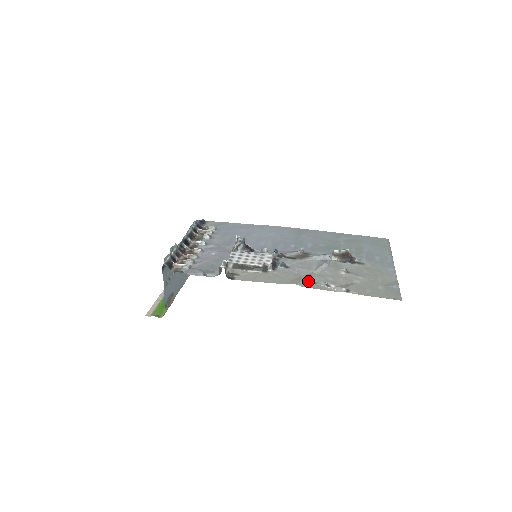
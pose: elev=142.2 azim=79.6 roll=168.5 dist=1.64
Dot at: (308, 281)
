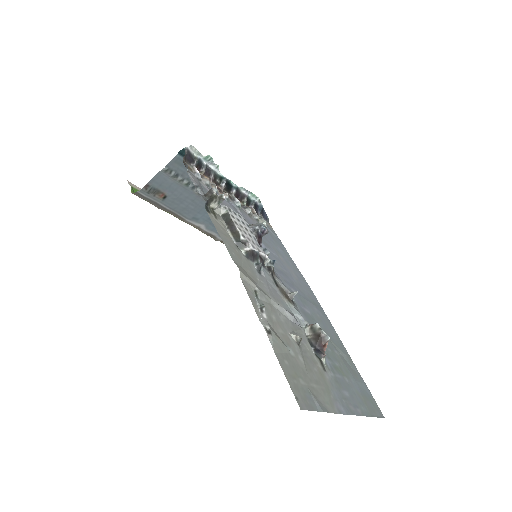
Dot at: (253, 287)
